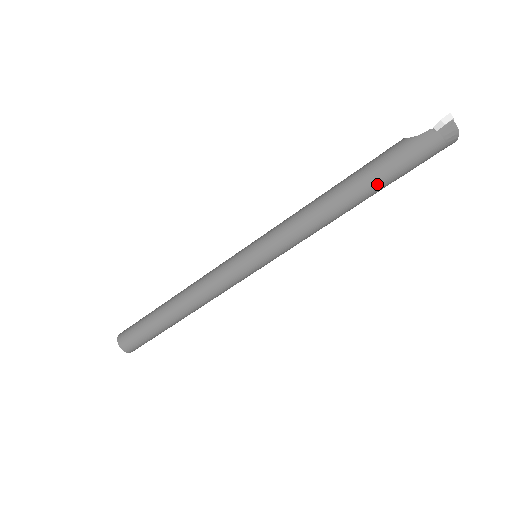
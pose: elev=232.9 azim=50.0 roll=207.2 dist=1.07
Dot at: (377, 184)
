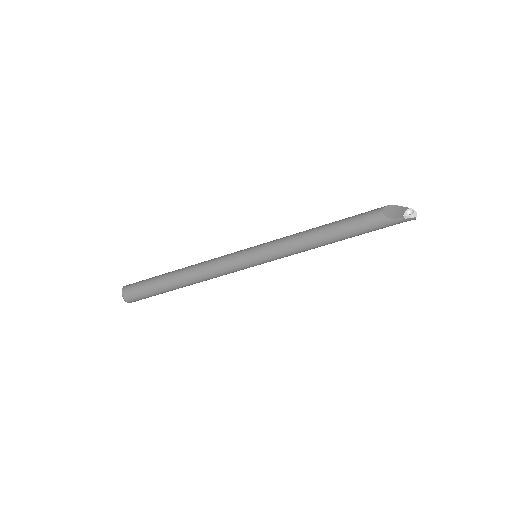
Dot at: occluded
